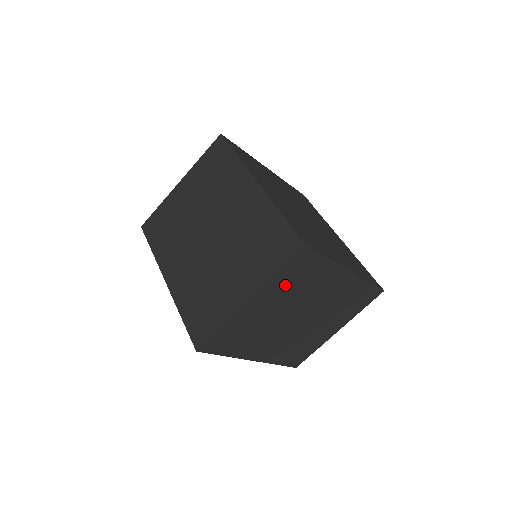
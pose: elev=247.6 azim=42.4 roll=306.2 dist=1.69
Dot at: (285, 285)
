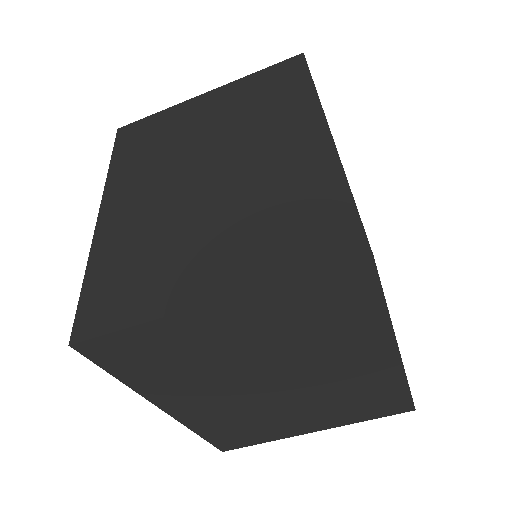
Dot at: (288, 313)
